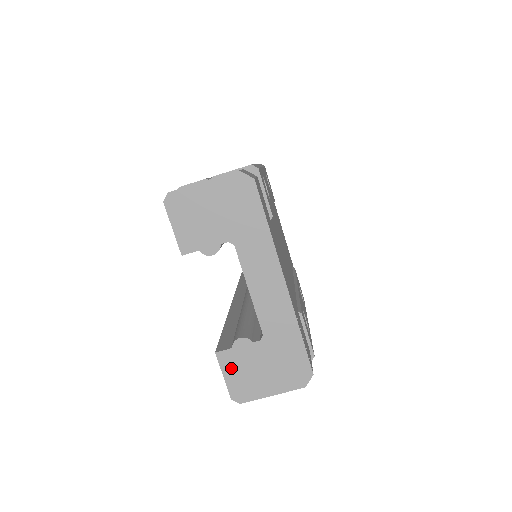
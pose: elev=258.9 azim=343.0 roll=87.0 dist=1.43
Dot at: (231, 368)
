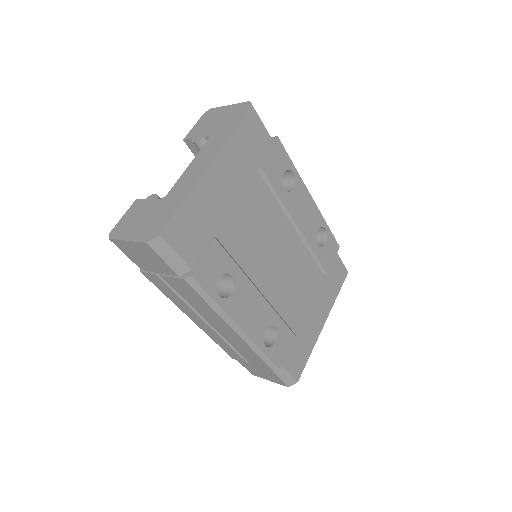
Dot at: (132, 212)
